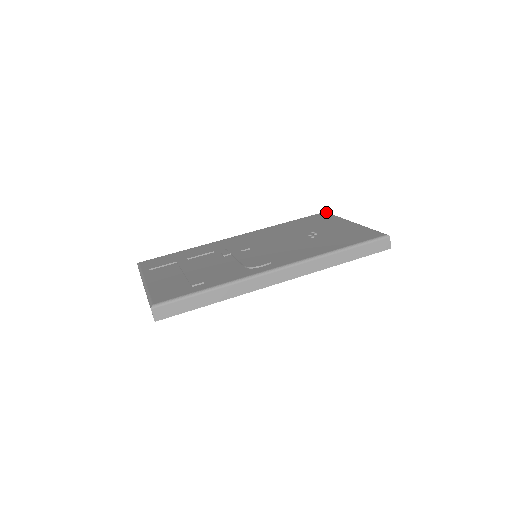
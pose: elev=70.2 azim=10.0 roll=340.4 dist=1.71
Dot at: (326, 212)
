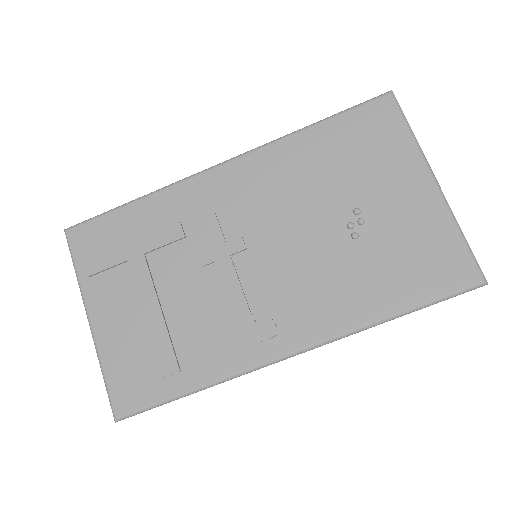
Dot at: (393, 98)
